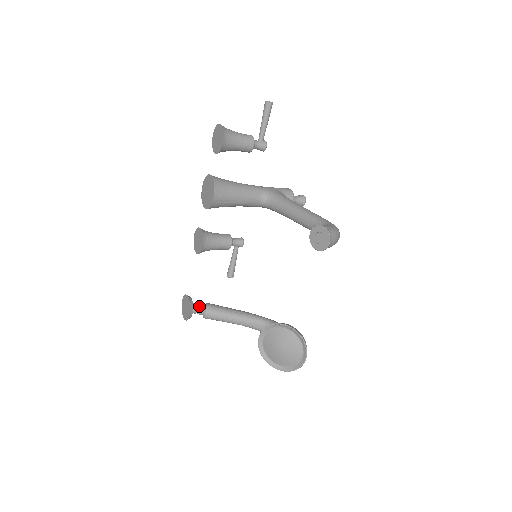
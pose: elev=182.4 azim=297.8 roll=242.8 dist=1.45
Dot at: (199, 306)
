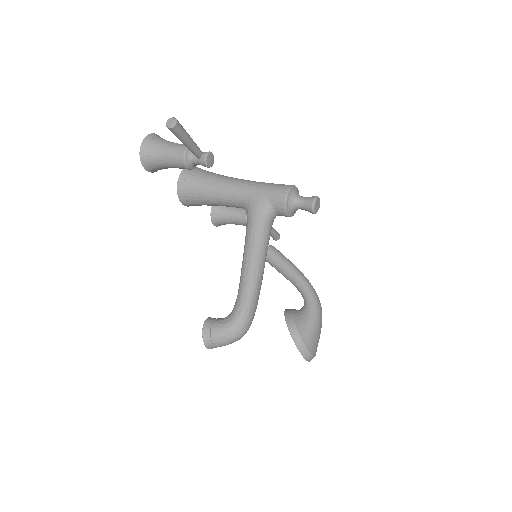
Dot at: occluded
